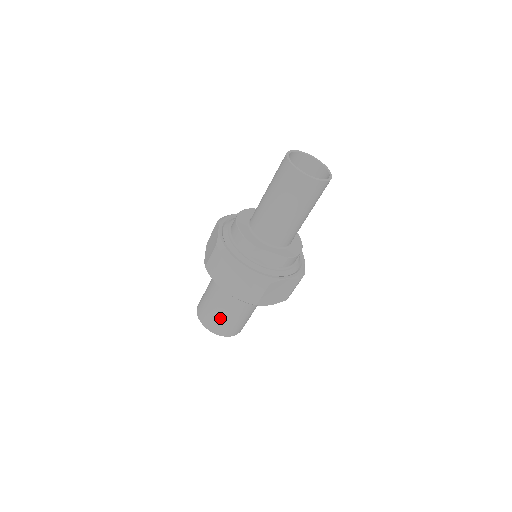
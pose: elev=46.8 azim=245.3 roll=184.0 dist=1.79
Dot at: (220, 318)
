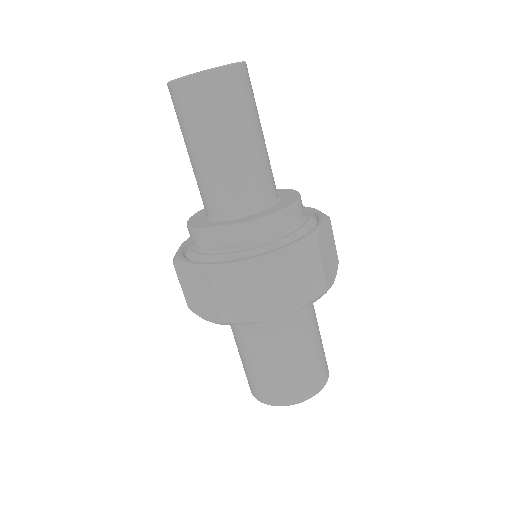
Dot at: (256, 374)
